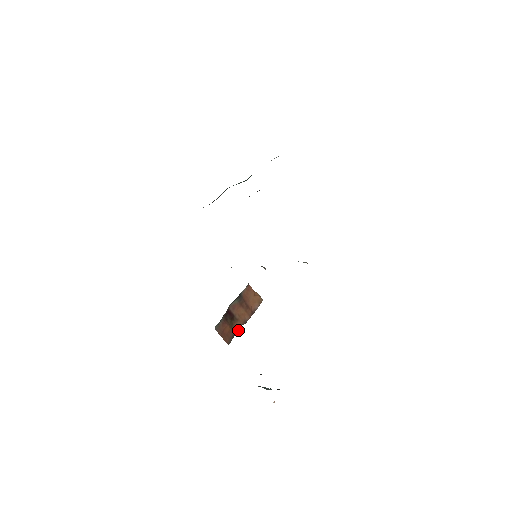
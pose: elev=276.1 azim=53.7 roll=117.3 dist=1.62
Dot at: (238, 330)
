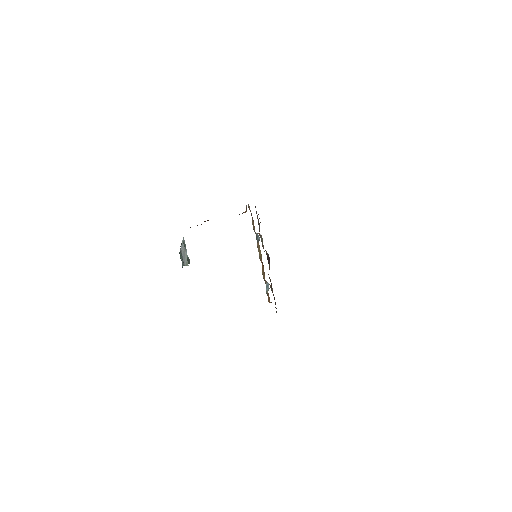
Dot at: occluded
